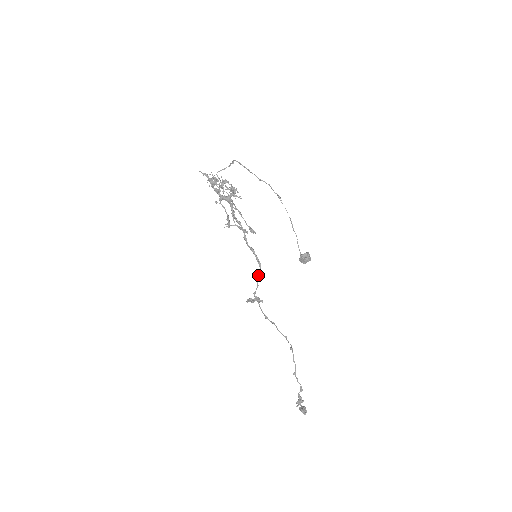
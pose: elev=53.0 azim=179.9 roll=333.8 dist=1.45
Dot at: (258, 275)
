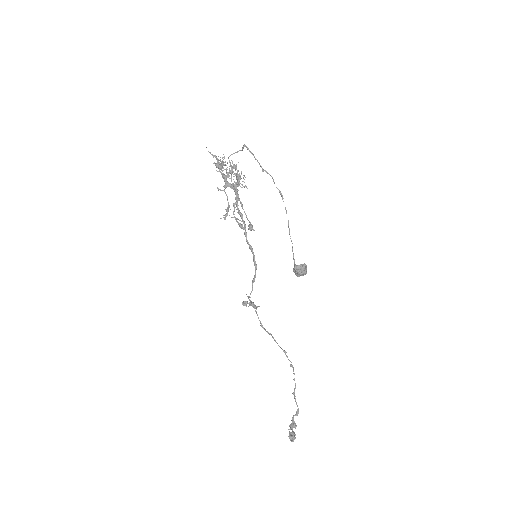
Dot at: (253, 278)
